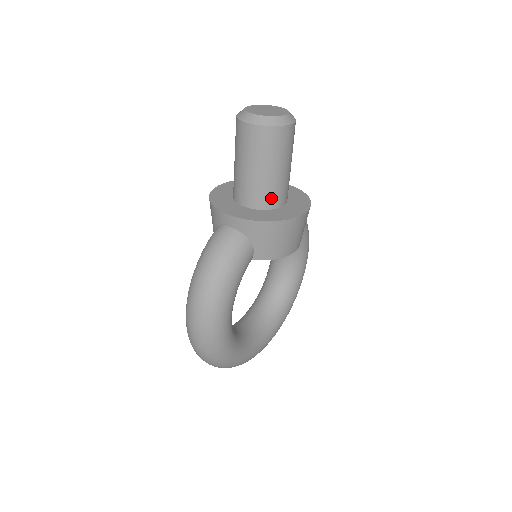
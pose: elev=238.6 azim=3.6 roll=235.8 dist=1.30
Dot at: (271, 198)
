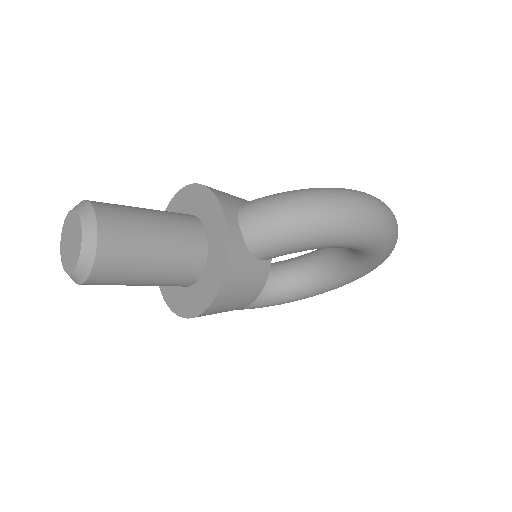
Dot at: occluded
